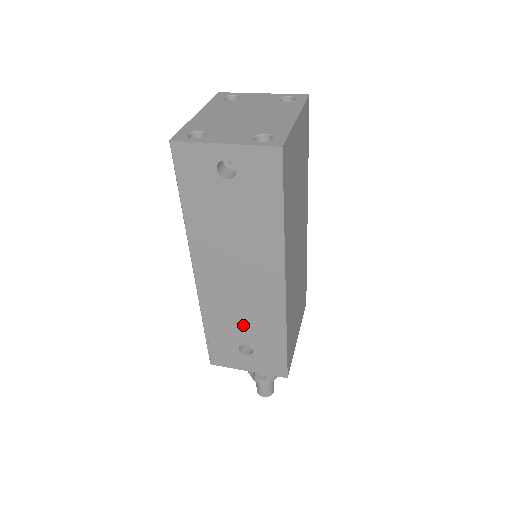
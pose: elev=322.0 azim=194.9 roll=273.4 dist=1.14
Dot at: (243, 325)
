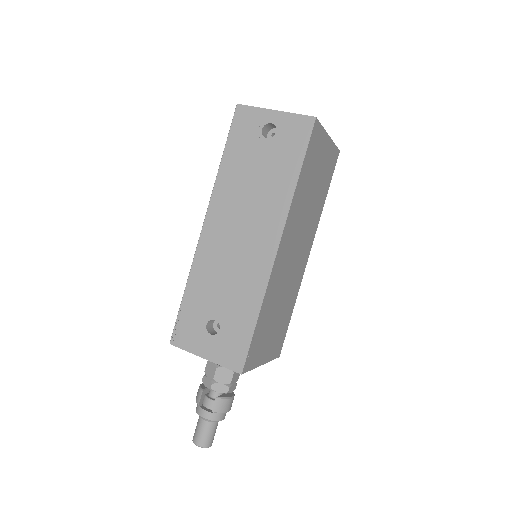
Dot at: (223, 292)
